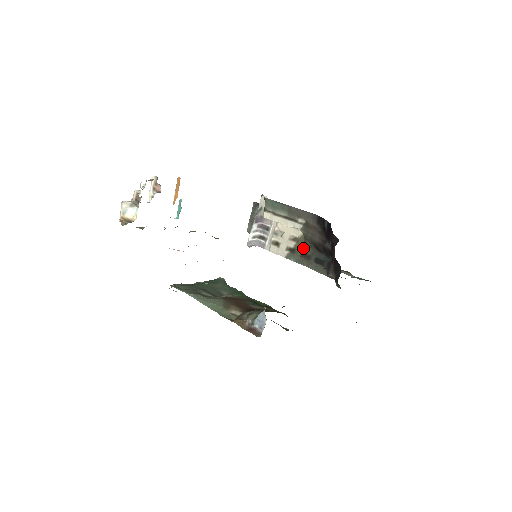
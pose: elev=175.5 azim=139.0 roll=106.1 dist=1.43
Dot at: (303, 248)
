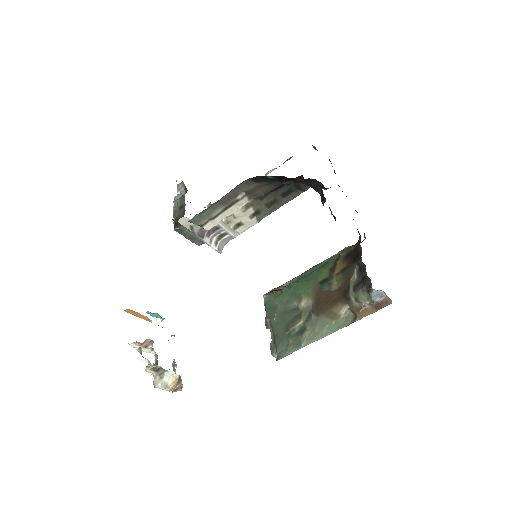
Dot at: (262, 203)
